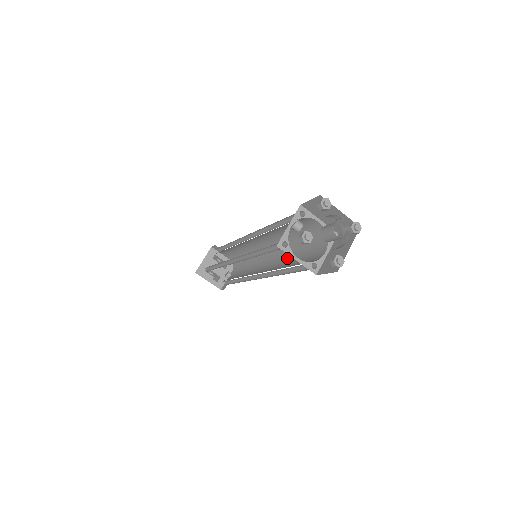
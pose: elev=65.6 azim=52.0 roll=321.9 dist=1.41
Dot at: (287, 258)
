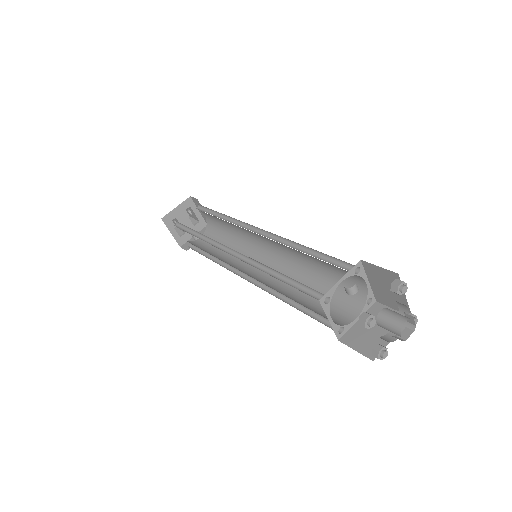
Dot at: occluded
